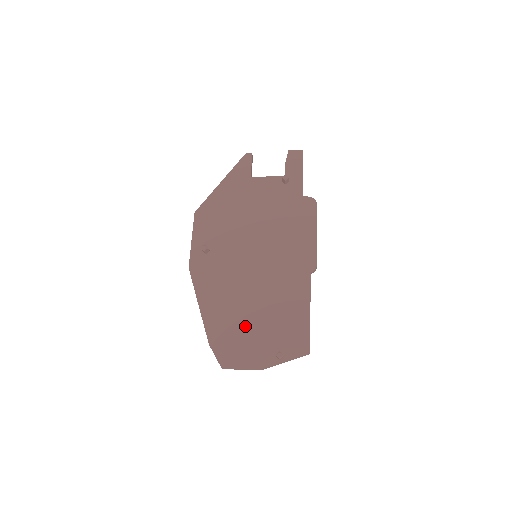
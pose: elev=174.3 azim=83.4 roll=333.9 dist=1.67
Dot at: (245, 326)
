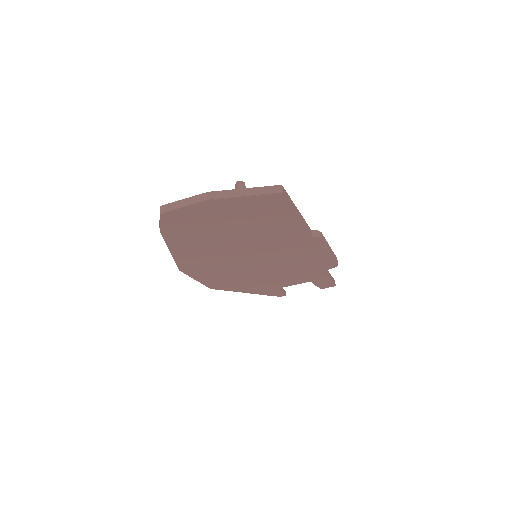
Dot at: occluded
